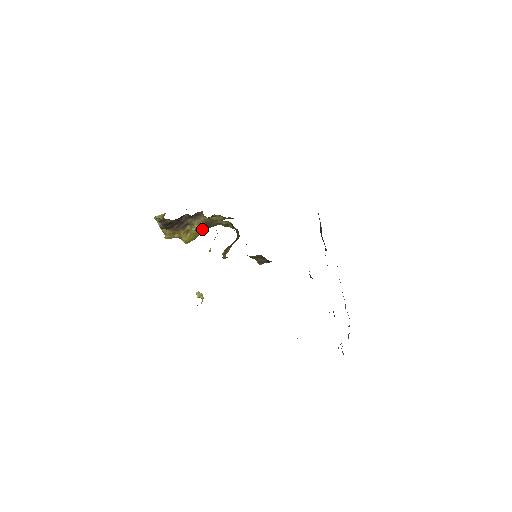
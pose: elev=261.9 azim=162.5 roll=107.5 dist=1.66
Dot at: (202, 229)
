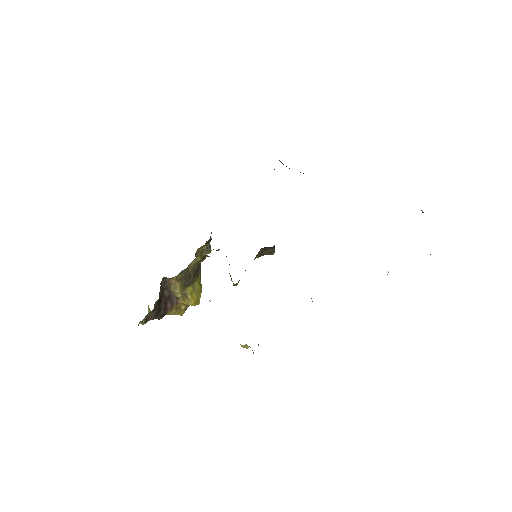
Dot at: (193, 281)
